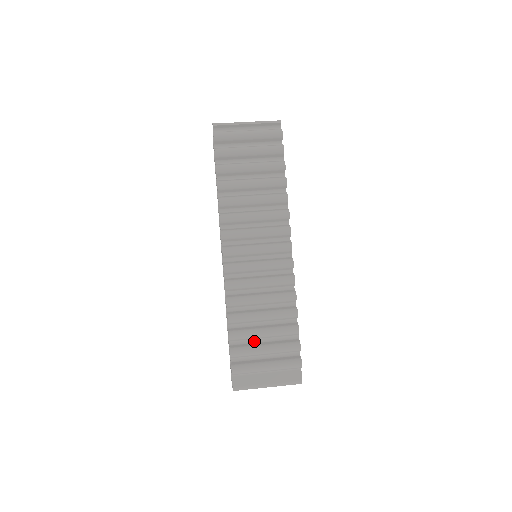
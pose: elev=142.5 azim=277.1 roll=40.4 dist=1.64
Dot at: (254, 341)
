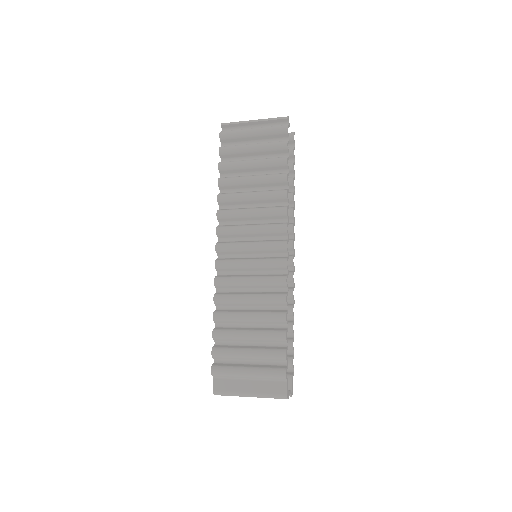
Dot at: (240, 344)
